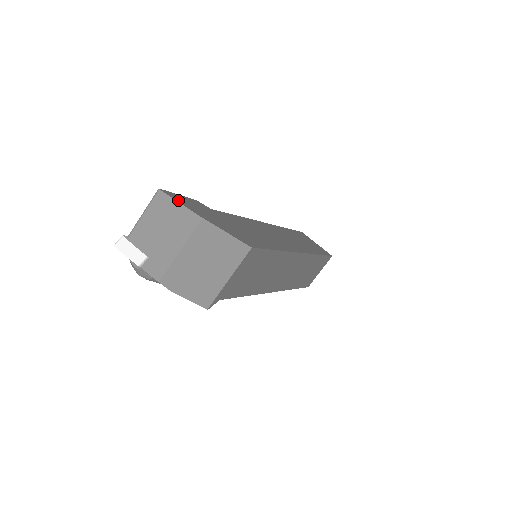
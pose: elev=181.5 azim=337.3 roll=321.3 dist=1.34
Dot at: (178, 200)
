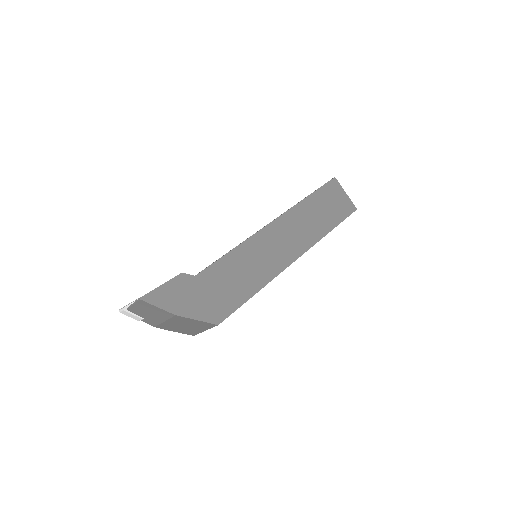
Dot at: (156, 302)
